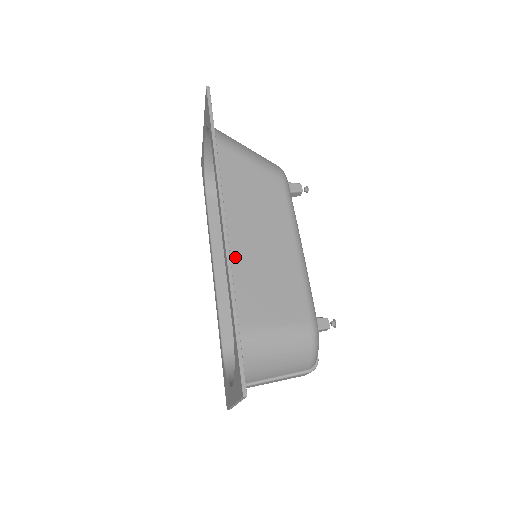
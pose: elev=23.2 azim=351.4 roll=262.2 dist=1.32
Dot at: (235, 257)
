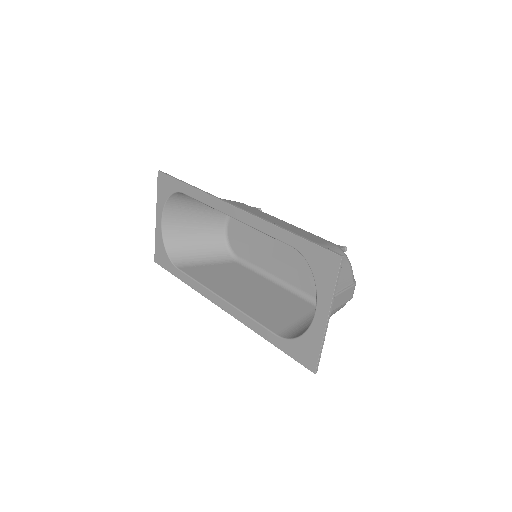
Dot at: occluded
